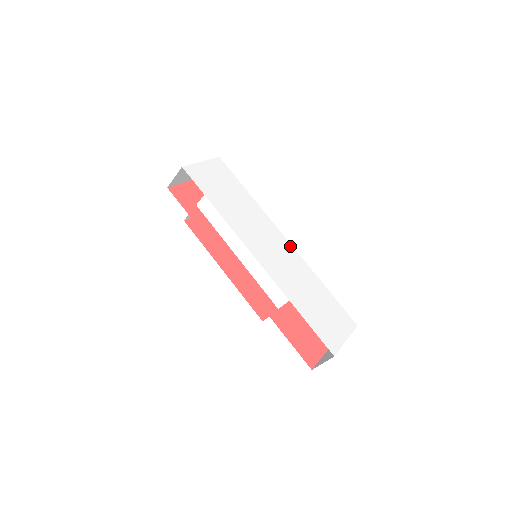
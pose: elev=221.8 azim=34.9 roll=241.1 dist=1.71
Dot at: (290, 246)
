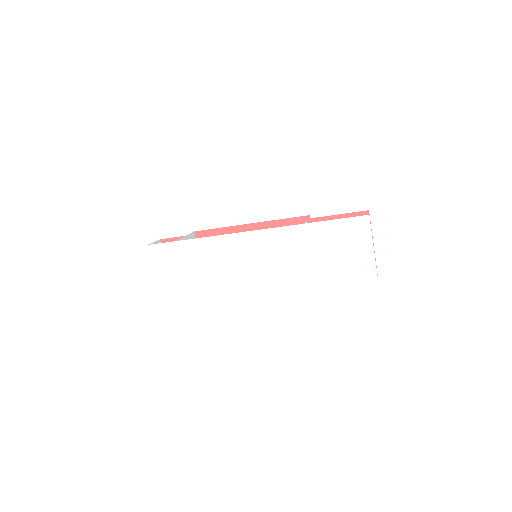
Dot at: (259, 233)
